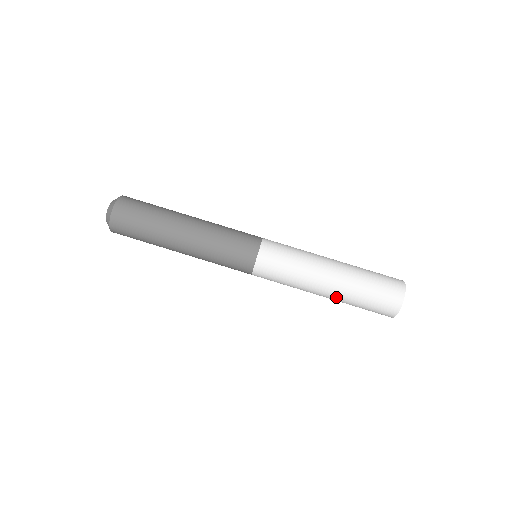
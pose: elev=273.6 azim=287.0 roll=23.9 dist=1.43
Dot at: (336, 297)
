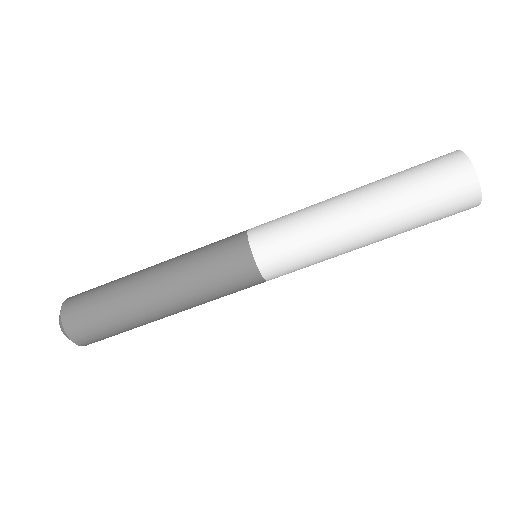
Dot at: occluded
